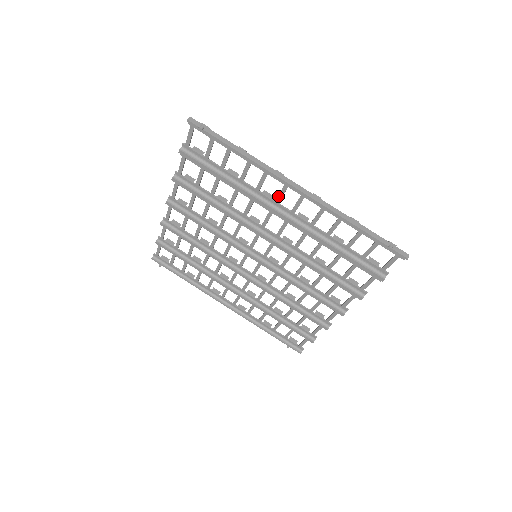
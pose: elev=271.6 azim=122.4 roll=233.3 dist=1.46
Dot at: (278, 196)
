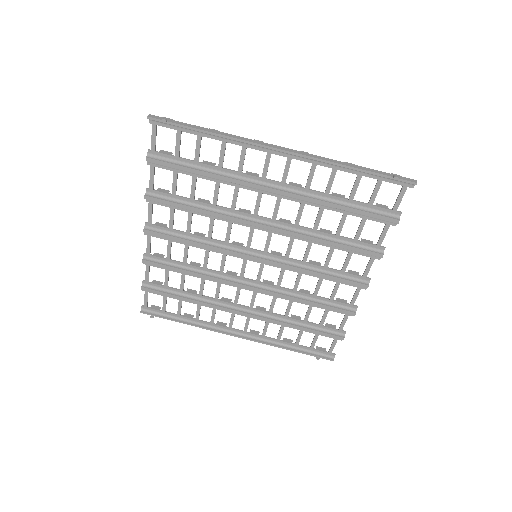
Dot at: (263, 169)
